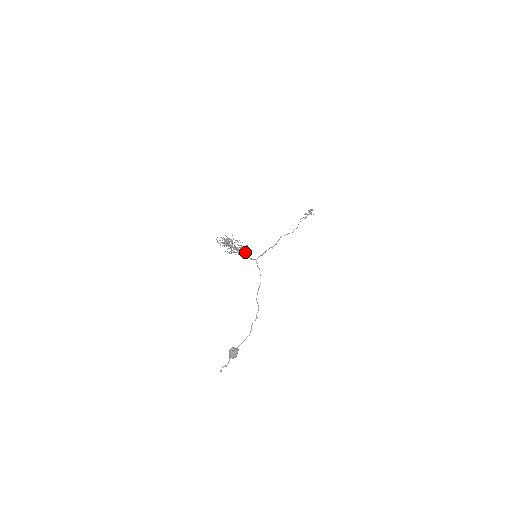
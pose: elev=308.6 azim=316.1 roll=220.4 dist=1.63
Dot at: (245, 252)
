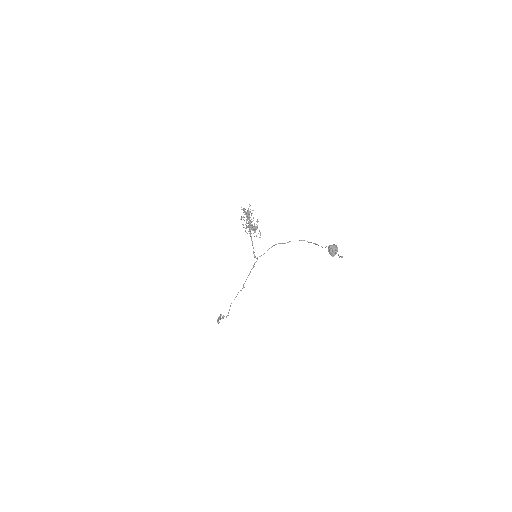
Dot at: (259, 230)
